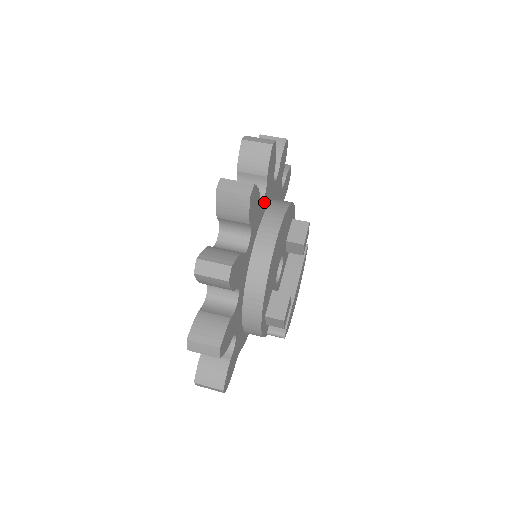
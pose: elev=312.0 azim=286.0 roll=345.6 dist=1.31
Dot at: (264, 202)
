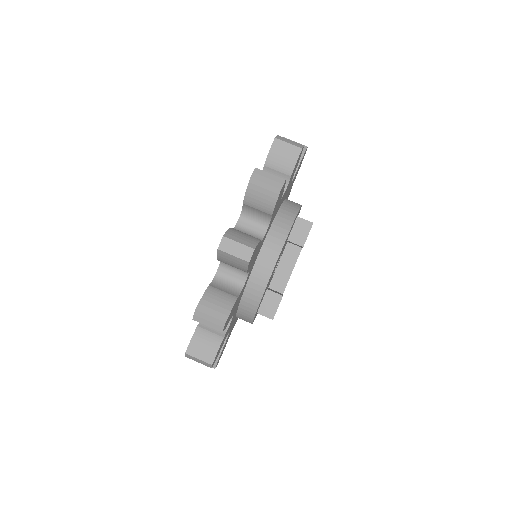
Dot at: (267, 231)
